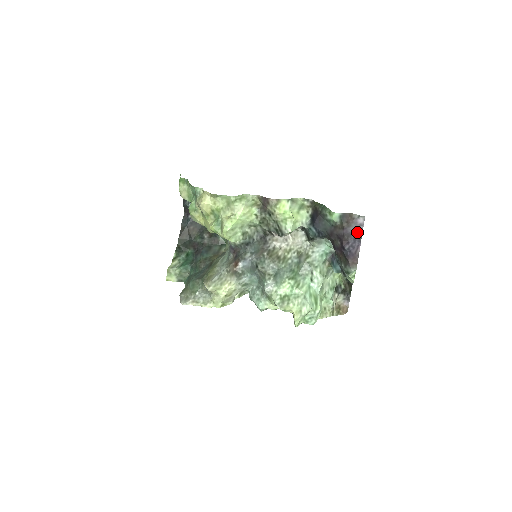
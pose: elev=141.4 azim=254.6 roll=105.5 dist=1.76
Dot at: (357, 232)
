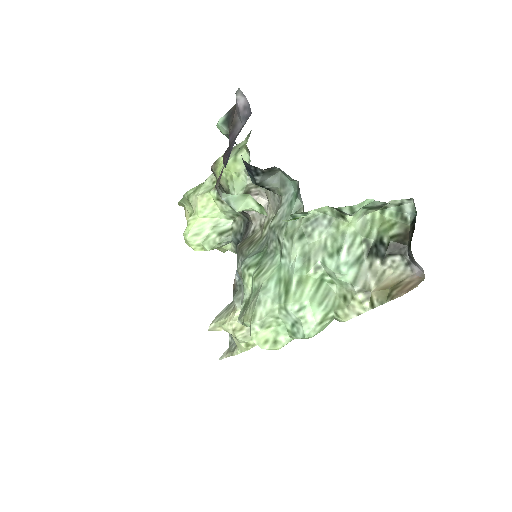
Dot at: (243, 125)
